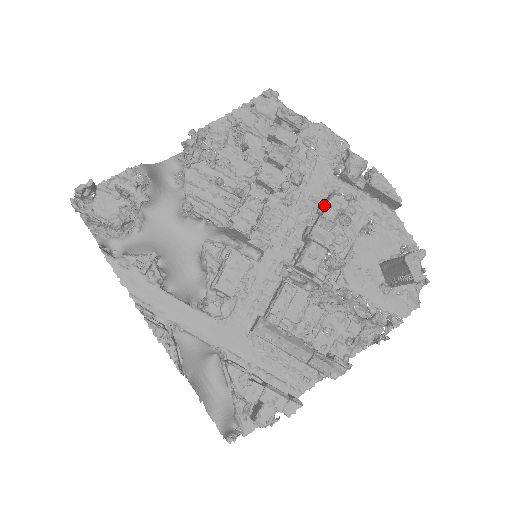
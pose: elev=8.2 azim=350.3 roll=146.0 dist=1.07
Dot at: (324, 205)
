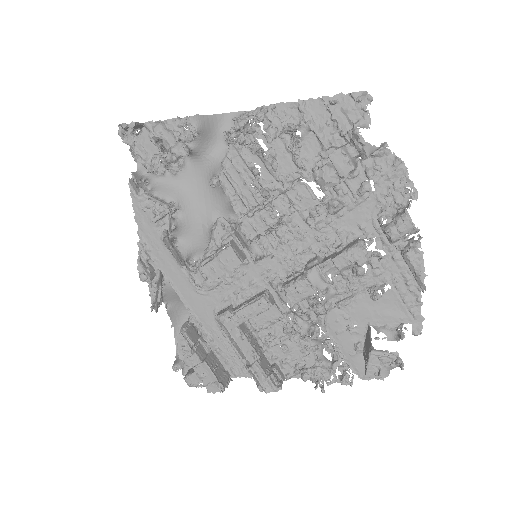
Dot at: (345, 247)
